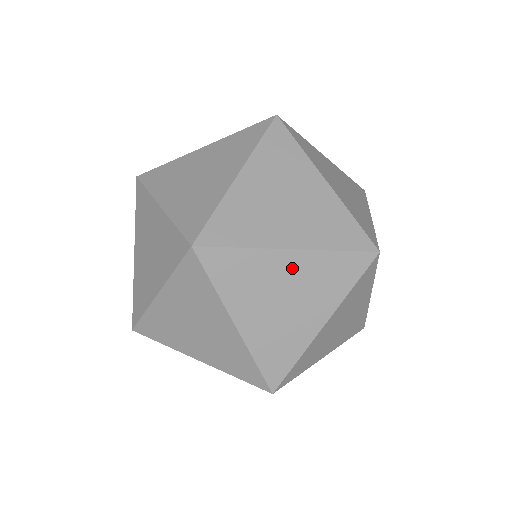
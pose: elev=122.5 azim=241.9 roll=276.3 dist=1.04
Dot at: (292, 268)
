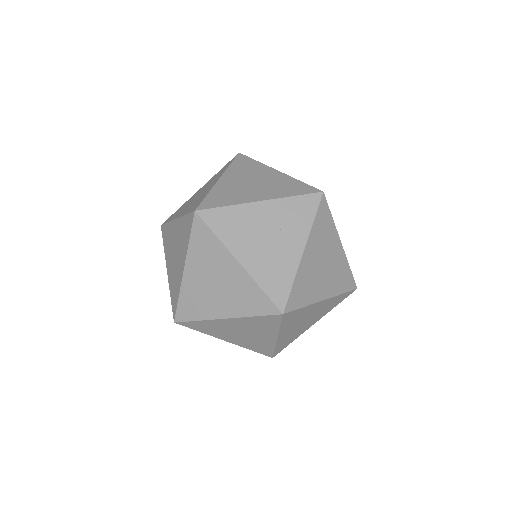
Dot at: (232, 272)
